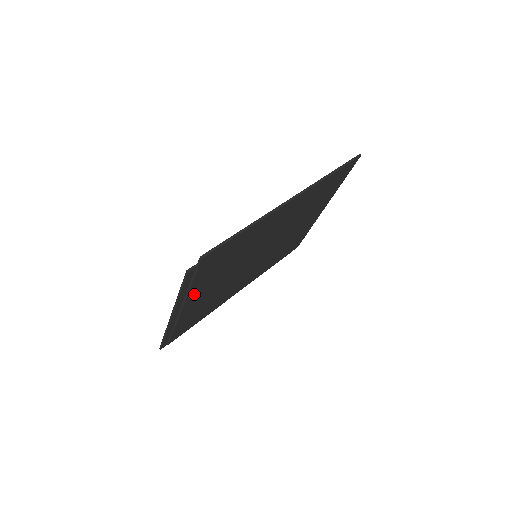
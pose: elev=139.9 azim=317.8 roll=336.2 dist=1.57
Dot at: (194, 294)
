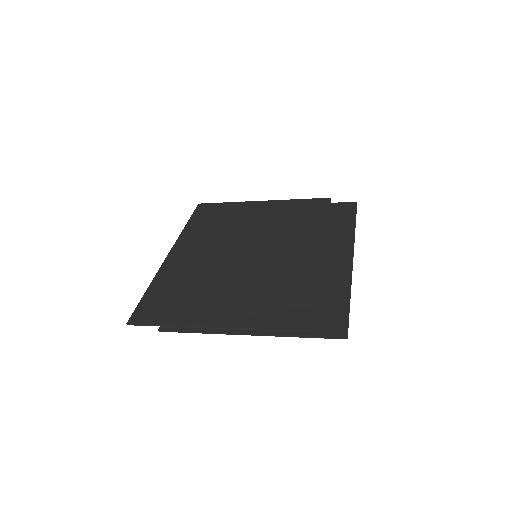
Dot at: occluded
